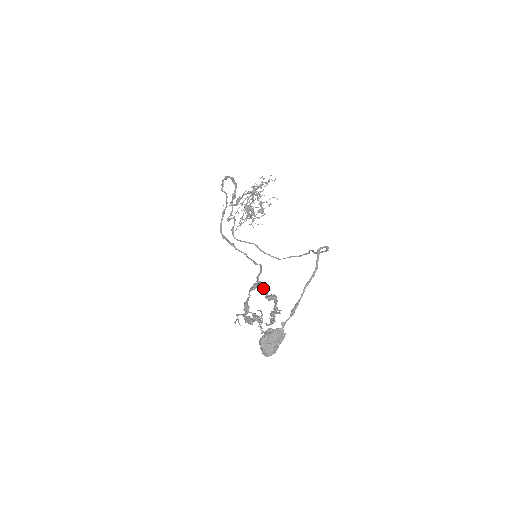
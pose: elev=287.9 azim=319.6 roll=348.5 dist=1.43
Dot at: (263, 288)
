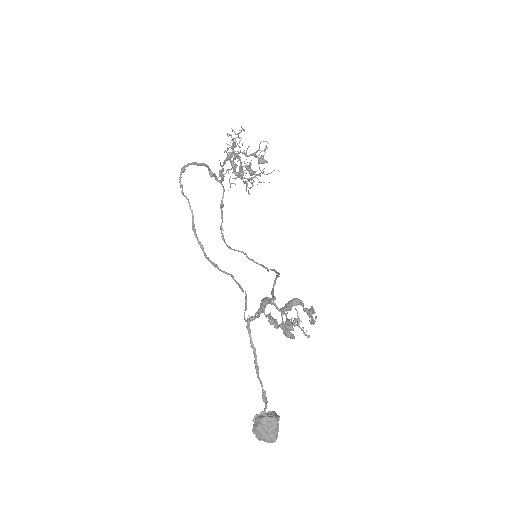
Dot at: (272, 304)
